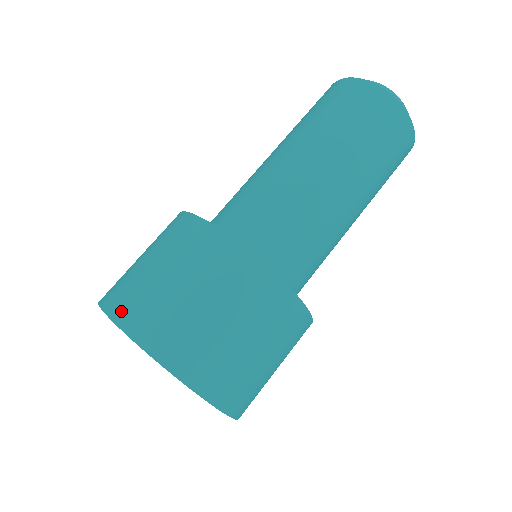
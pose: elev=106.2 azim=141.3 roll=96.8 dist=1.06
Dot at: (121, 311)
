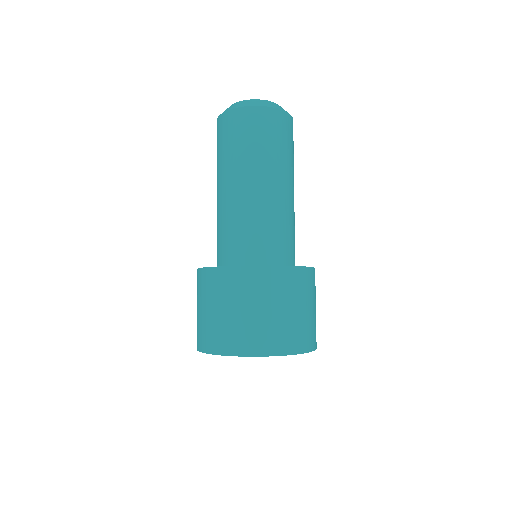
Dot at: (236, 348)
